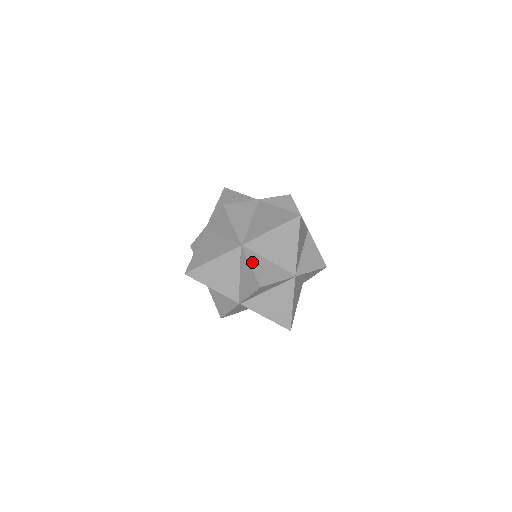
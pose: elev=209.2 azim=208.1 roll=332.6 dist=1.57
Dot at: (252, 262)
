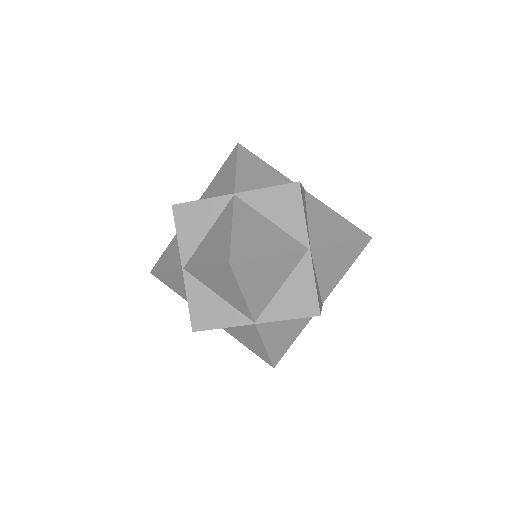
Dot at: (191, 295)
